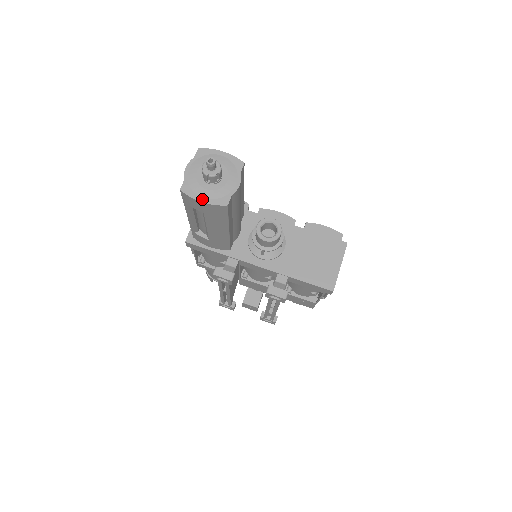
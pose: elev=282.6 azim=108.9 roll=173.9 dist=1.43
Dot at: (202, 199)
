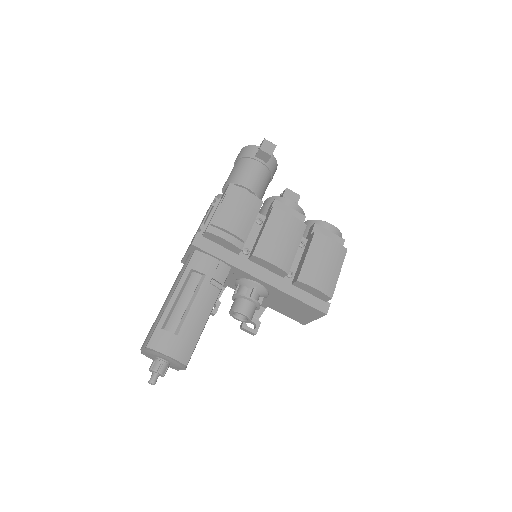
Dot at: occluded
